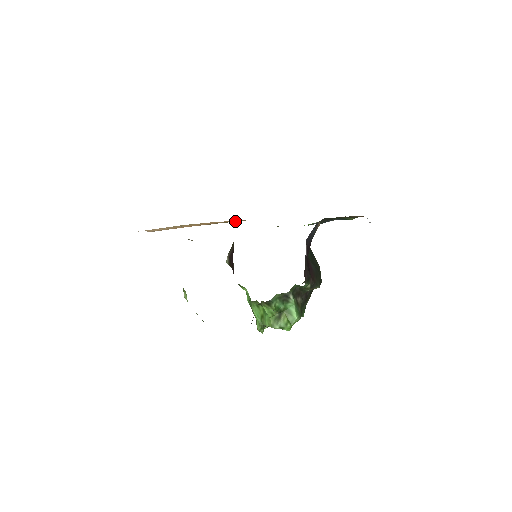
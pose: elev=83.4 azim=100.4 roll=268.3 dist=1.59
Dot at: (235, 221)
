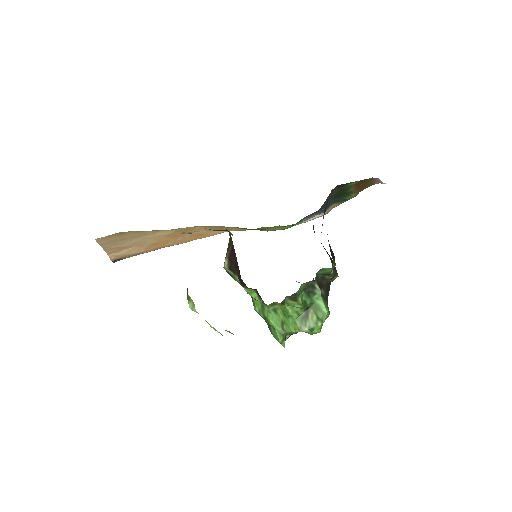
Dot at: (211, 234)
